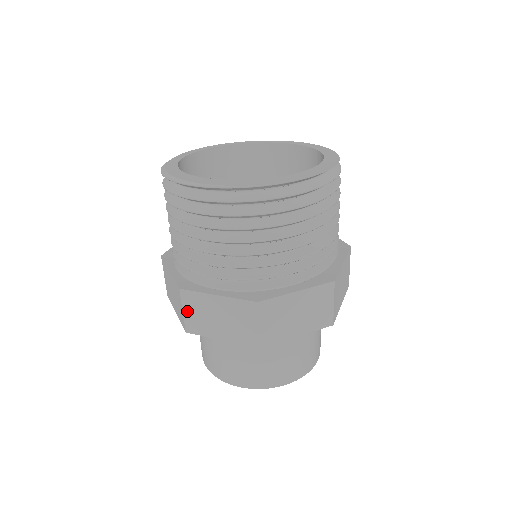
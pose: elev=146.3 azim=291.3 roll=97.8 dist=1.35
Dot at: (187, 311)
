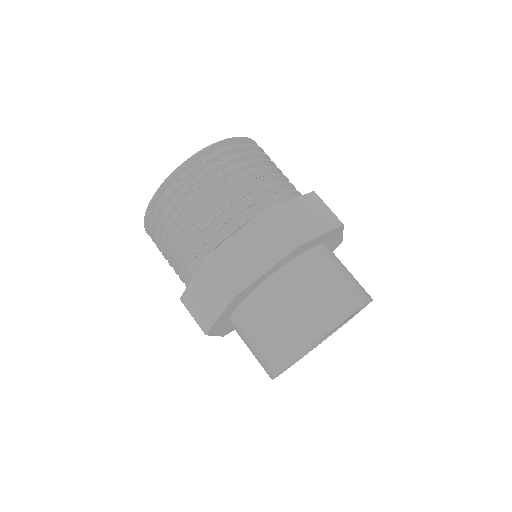
Dot at: (223, 273)
